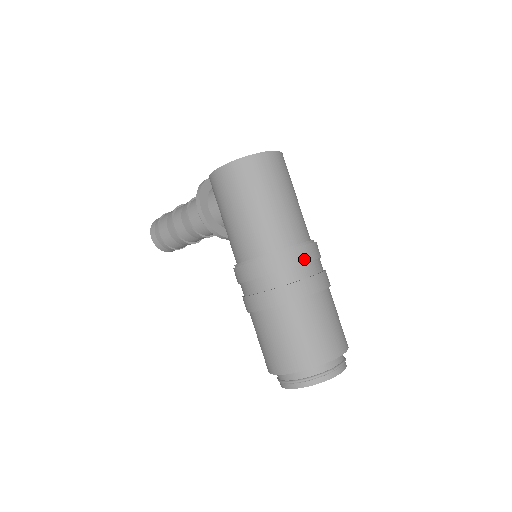
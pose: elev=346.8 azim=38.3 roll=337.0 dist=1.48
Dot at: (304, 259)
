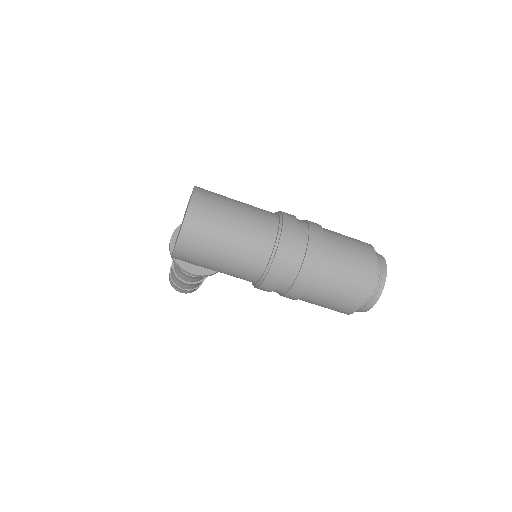
Dot at: (290, 248)
